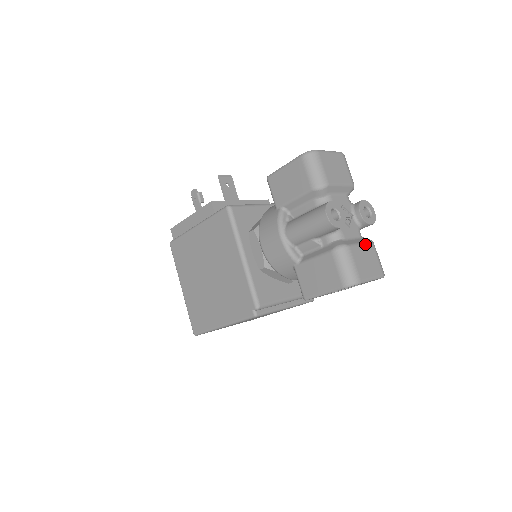
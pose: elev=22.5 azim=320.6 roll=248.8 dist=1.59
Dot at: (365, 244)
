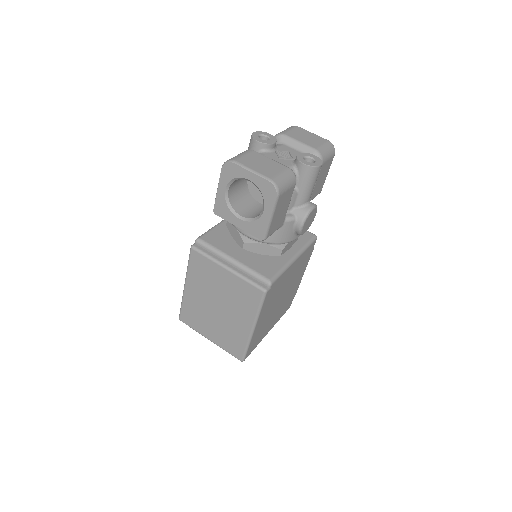
Dot at: (277, 162)
